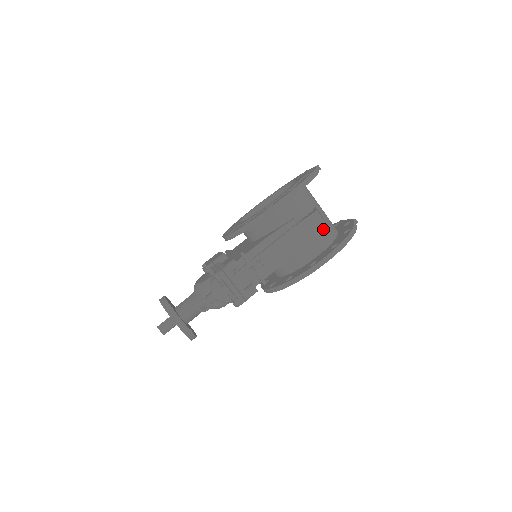
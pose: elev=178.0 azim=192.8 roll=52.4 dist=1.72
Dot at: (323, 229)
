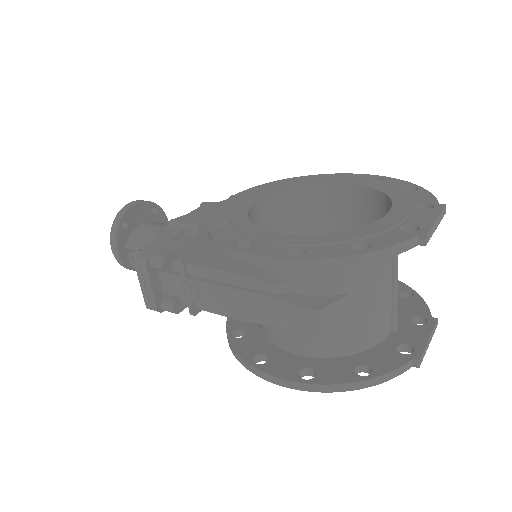
Dot at: (329, 331)
